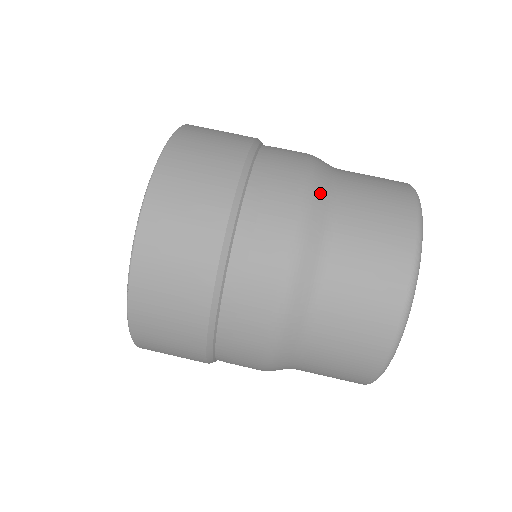
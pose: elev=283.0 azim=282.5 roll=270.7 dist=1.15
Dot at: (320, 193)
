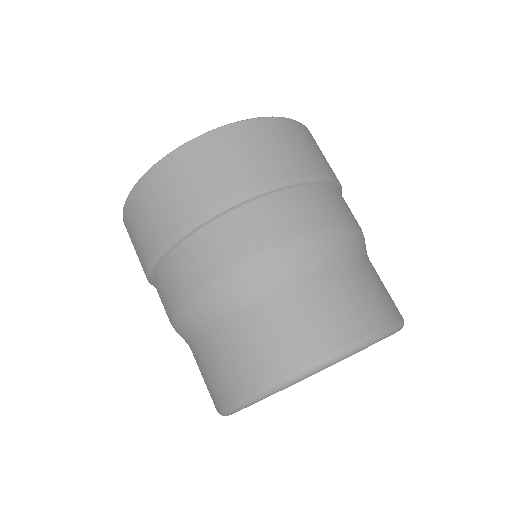
Dot at: occluded
